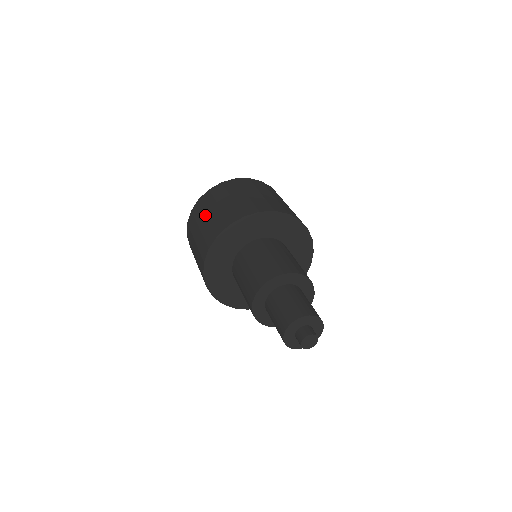
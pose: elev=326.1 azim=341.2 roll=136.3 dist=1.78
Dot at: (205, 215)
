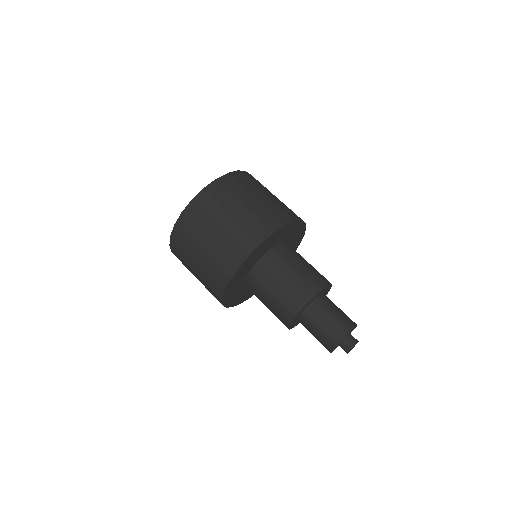
Dot at: (191, 269)
